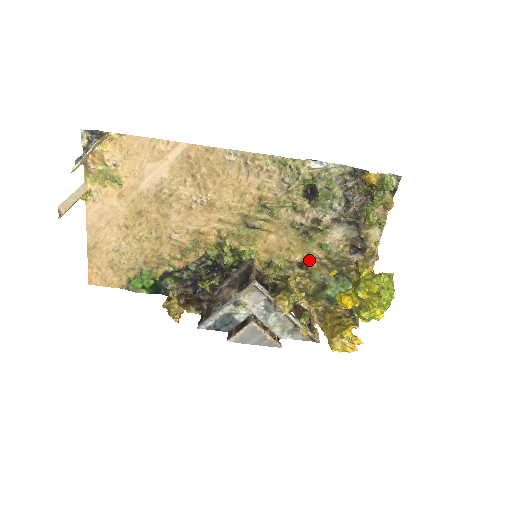
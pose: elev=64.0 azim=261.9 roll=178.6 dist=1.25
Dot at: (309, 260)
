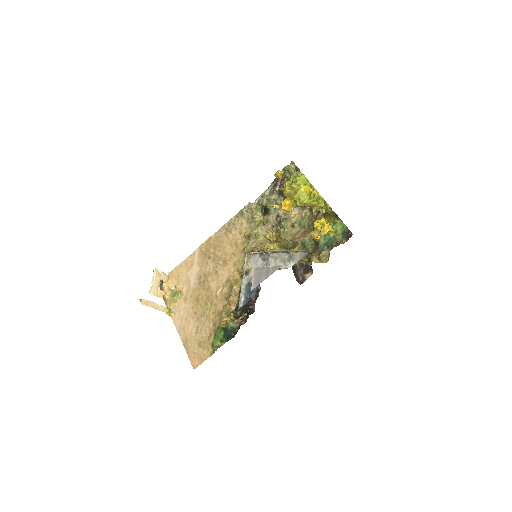
Dot at: (295, 238)
